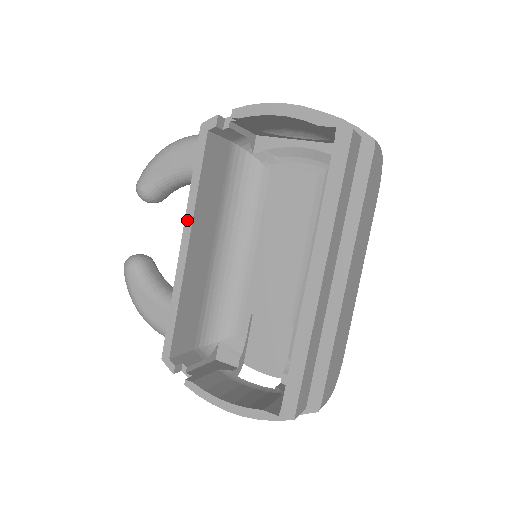
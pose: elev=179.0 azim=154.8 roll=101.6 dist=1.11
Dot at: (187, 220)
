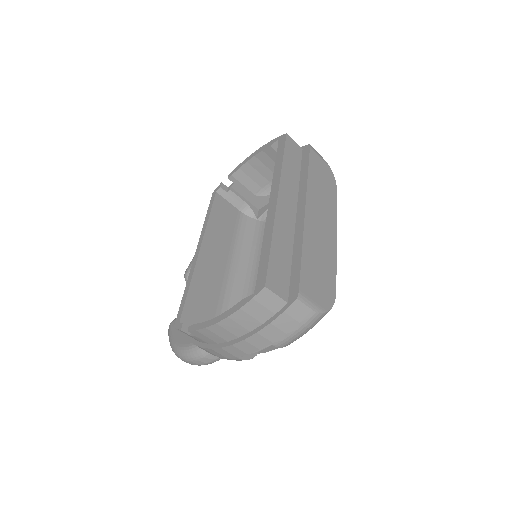
Dot at: (201, 236)
